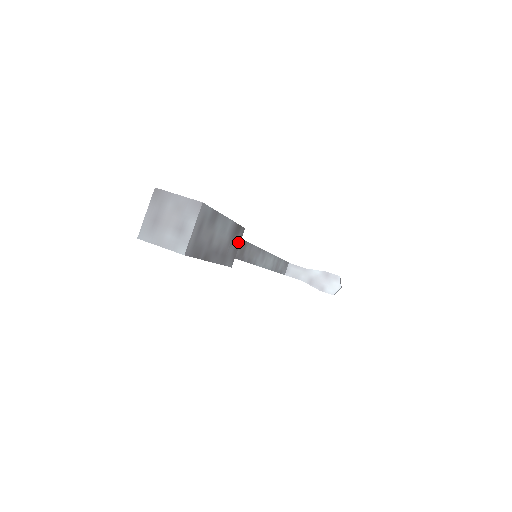
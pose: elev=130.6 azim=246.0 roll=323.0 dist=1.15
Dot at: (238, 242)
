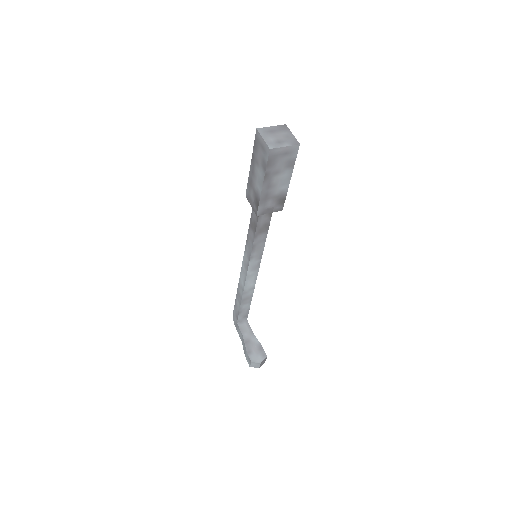
Dot at: (273, 209)
